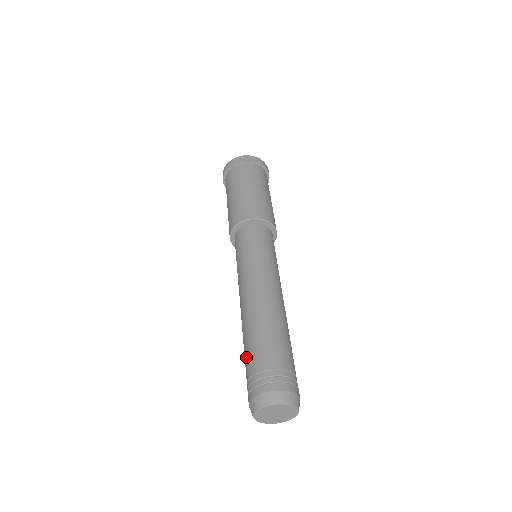
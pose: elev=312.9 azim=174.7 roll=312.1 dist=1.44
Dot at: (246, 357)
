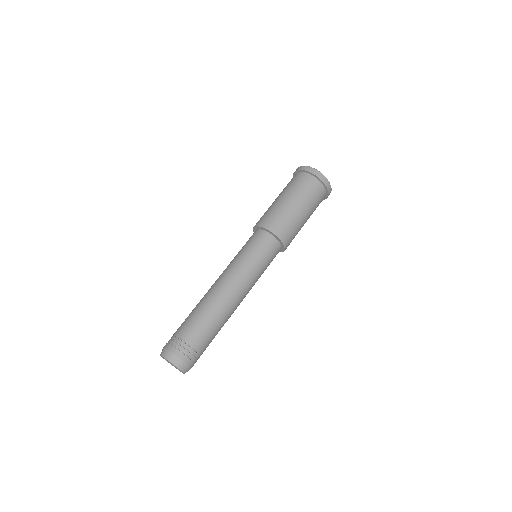
Dot at: (189, 322)
